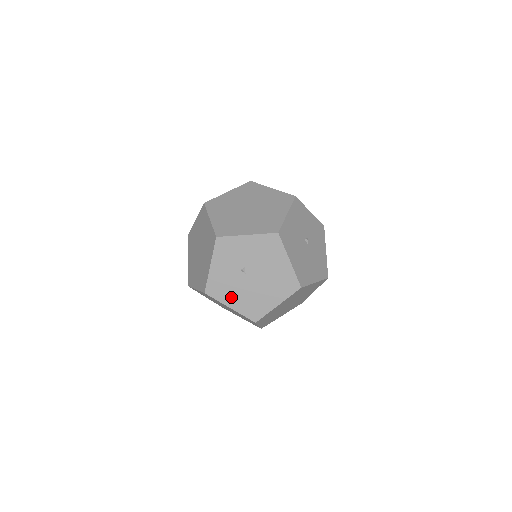
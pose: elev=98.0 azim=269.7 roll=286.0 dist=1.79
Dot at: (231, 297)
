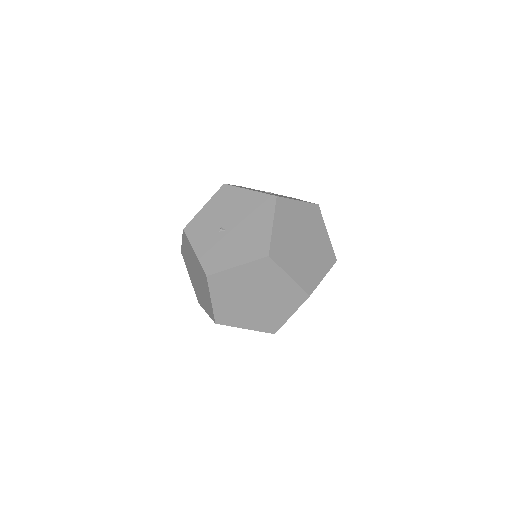
Dot at: (230, 257)
